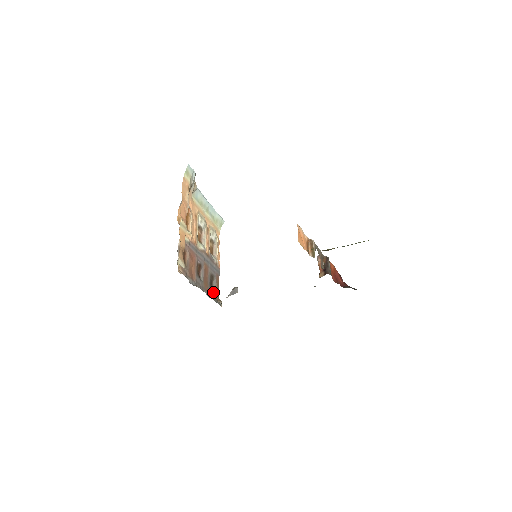
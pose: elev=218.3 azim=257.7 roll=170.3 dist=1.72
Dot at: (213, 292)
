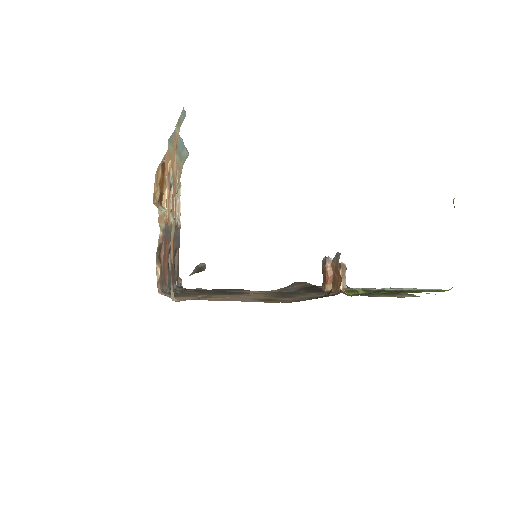
Dot at: (176, 274)
